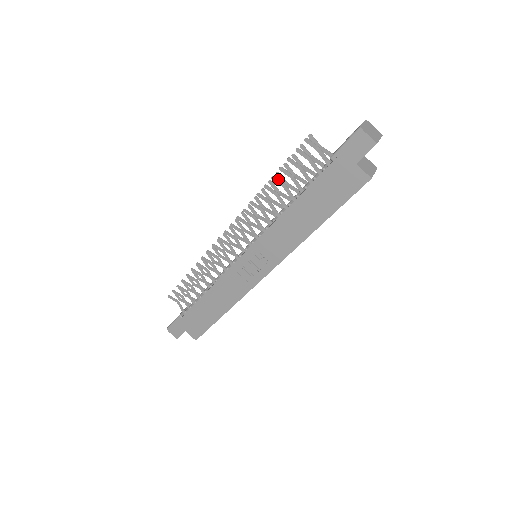
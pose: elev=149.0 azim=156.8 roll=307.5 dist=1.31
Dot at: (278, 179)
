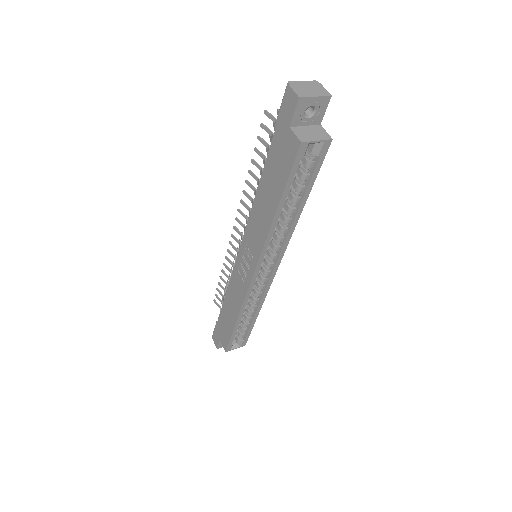
Dot at: (256, 162)
